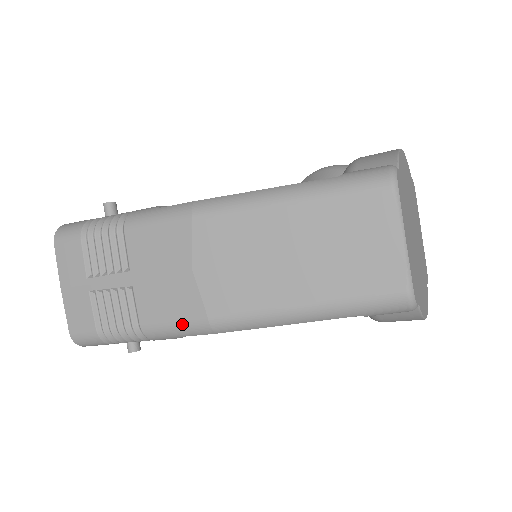
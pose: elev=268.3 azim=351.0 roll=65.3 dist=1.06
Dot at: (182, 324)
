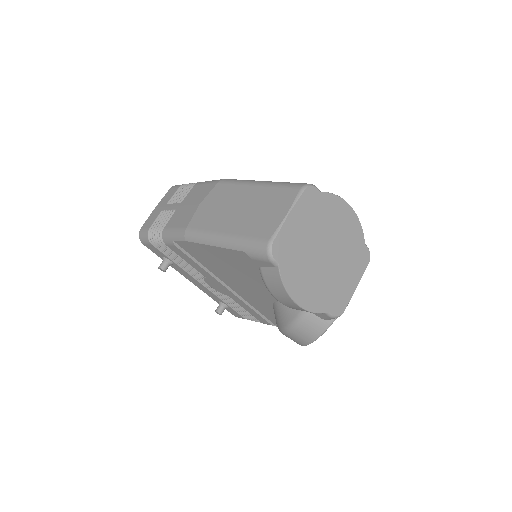
Dot at: (177, 229)
